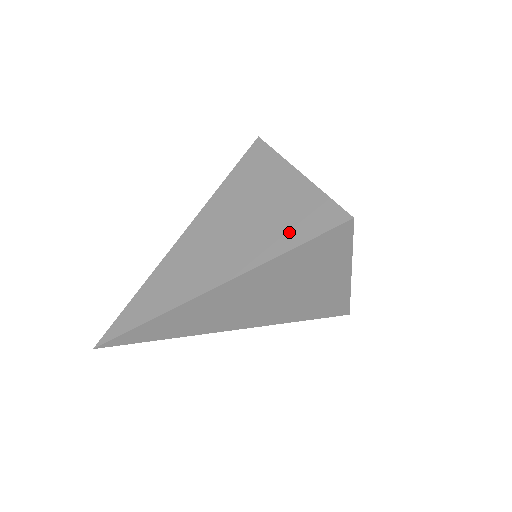
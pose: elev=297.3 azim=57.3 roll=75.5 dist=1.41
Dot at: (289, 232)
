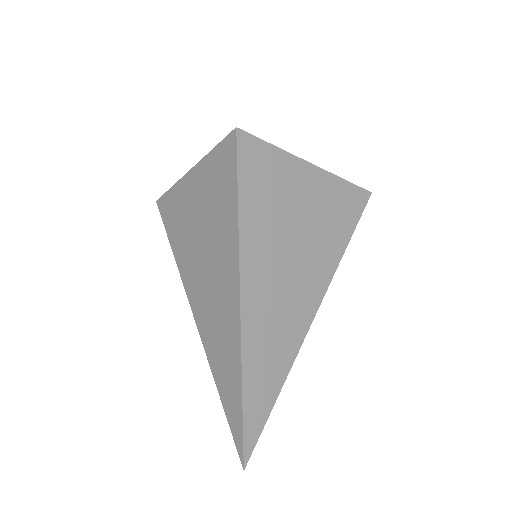
Dot at: (225, 201)
